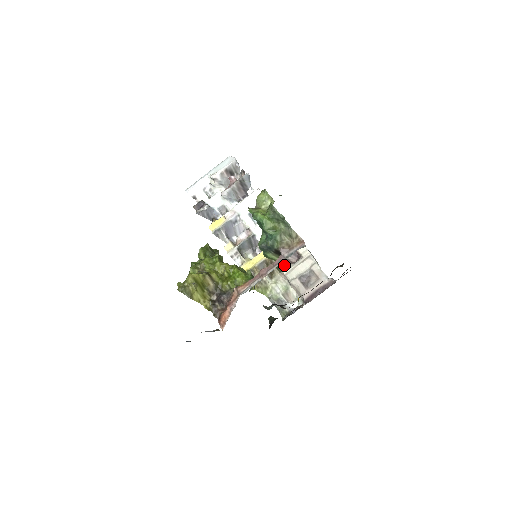
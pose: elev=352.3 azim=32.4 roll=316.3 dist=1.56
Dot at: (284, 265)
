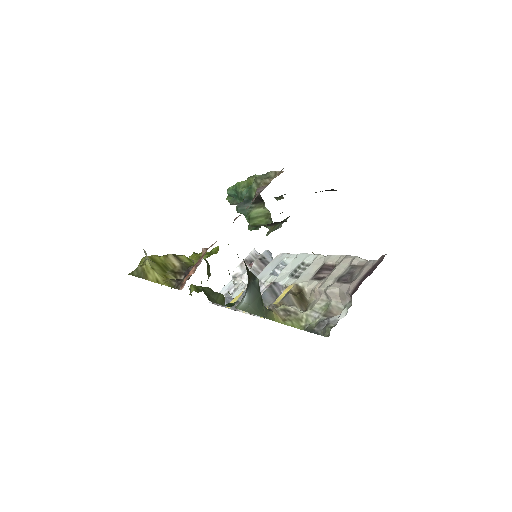
Dot at: (316, 283)
